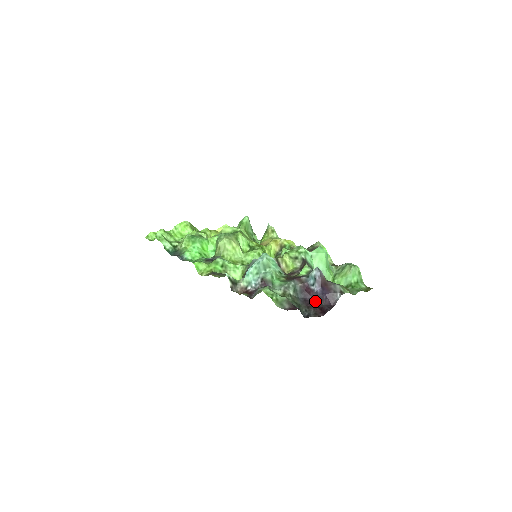
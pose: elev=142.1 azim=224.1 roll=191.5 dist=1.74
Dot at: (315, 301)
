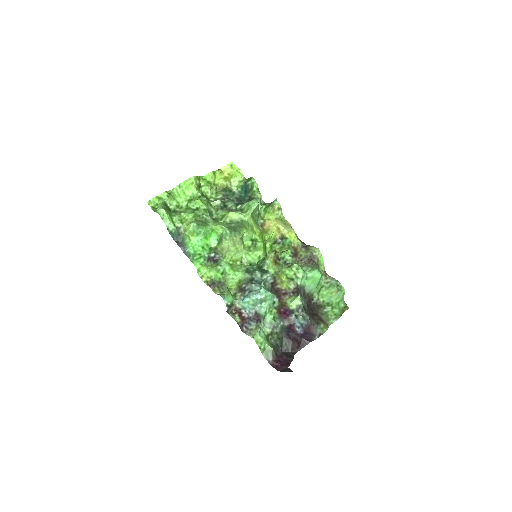
Dot at: (296, 336)
